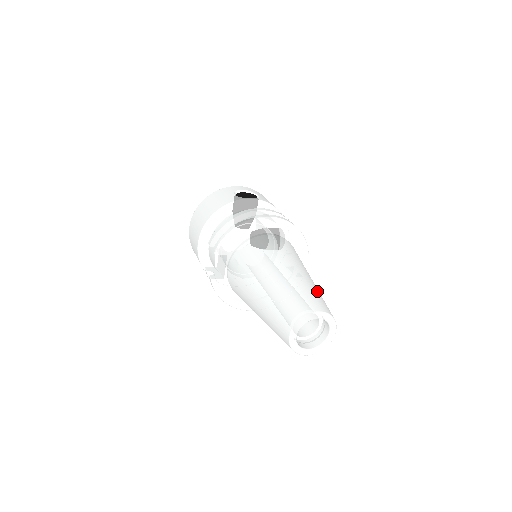
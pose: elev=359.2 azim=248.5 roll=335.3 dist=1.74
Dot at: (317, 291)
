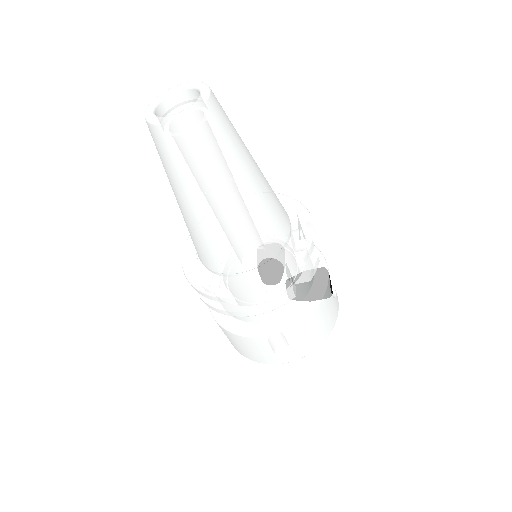
Dot at: occluded
